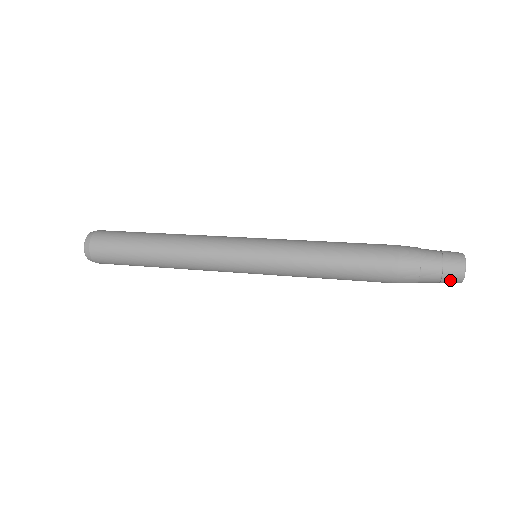
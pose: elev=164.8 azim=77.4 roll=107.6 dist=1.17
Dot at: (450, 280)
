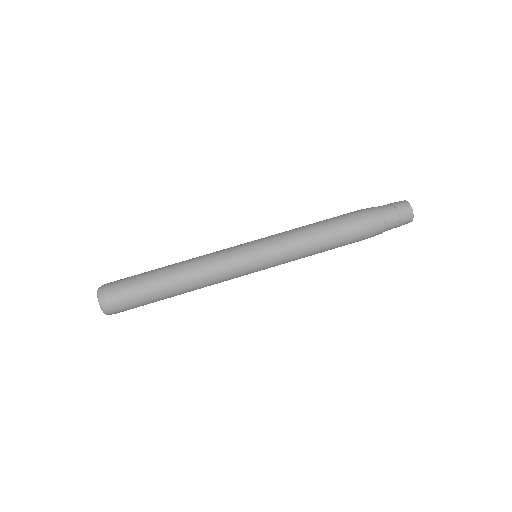
Dot at: (404, 223)
